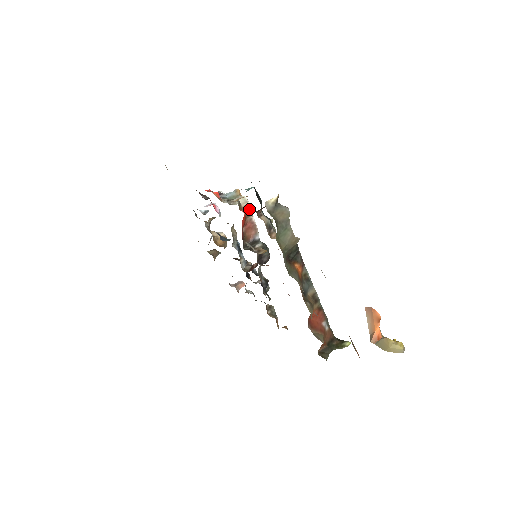
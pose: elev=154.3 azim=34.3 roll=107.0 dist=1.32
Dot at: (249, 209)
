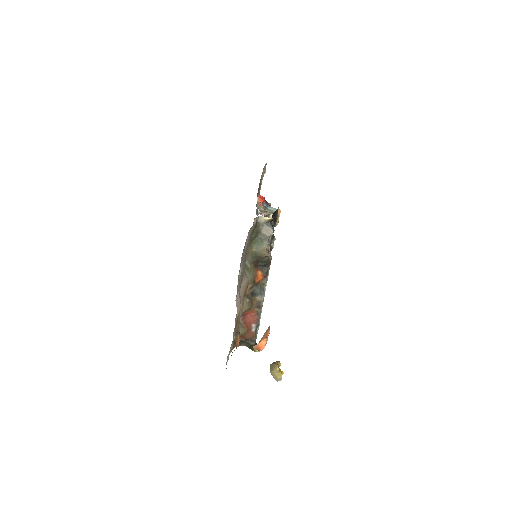
Dot at: occluded
